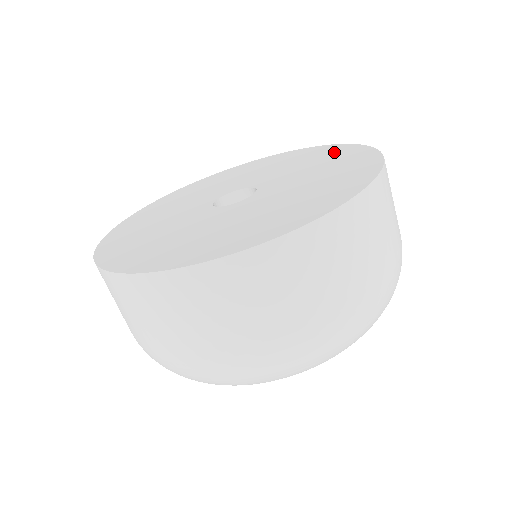
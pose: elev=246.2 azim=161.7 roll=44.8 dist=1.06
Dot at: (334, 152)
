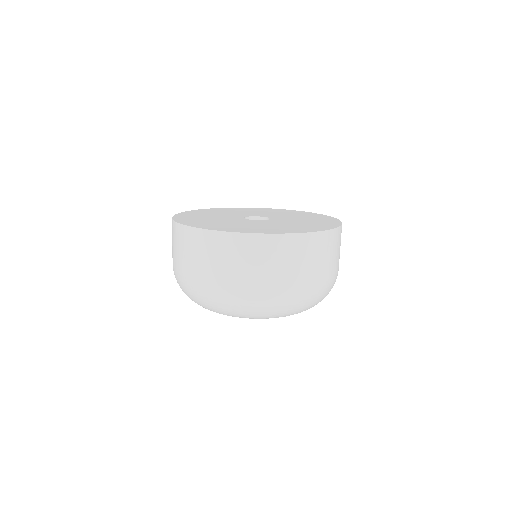
Dot at: (320, 226)
